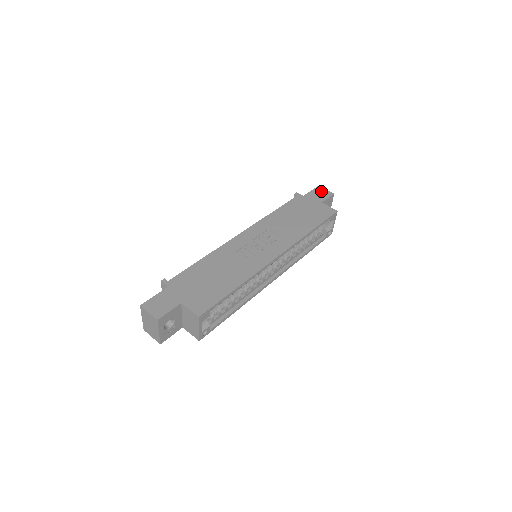
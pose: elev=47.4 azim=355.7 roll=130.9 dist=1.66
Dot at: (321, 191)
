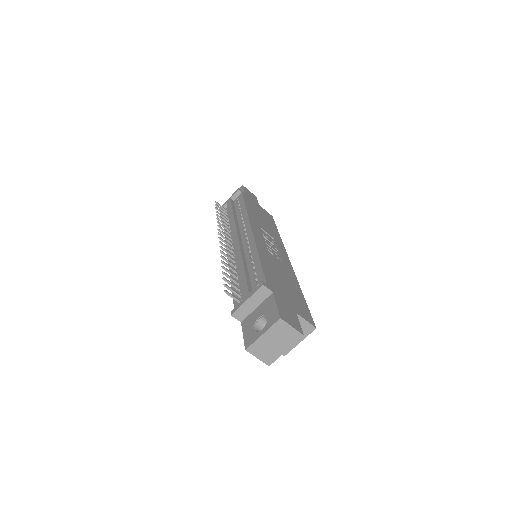
Dot at: (249, 192)
